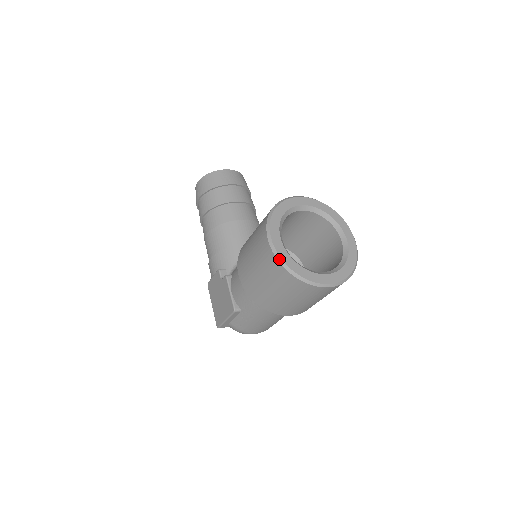
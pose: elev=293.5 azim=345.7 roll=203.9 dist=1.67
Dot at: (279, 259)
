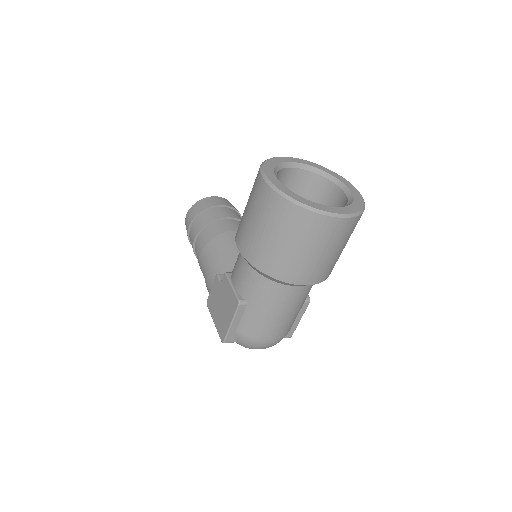
Dot at: (279, 191)
